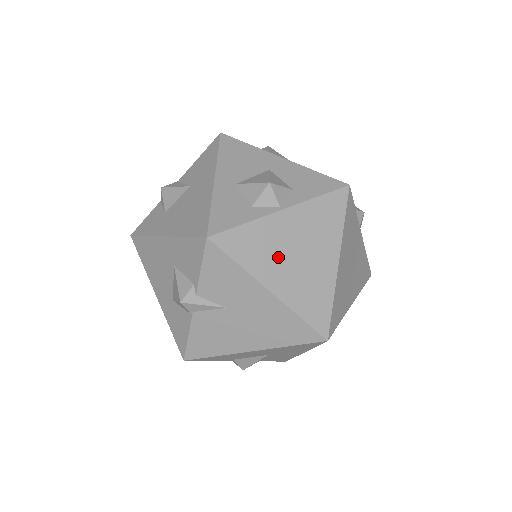
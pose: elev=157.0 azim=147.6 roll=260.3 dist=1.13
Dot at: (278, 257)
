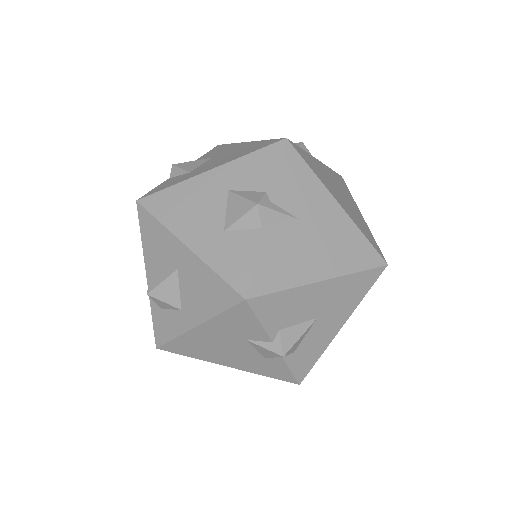
Dot at: (331, 185)
